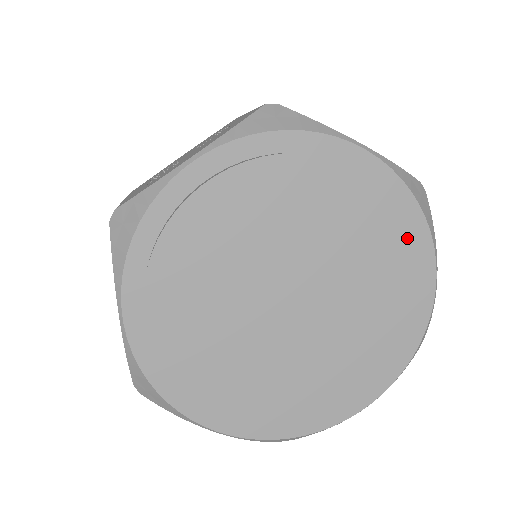
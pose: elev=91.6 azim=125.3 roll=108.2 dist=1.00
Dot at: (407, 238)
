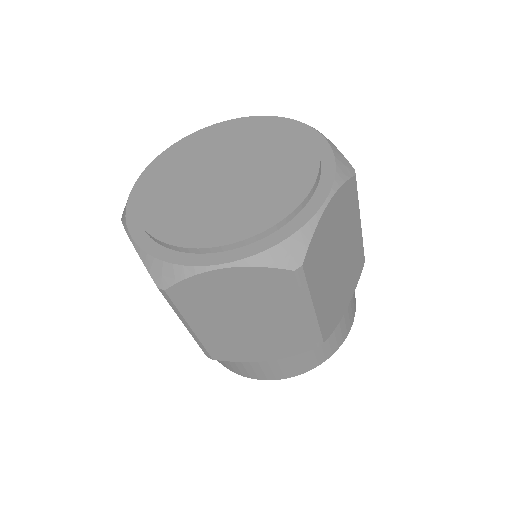
Dot at: (276, 123)
